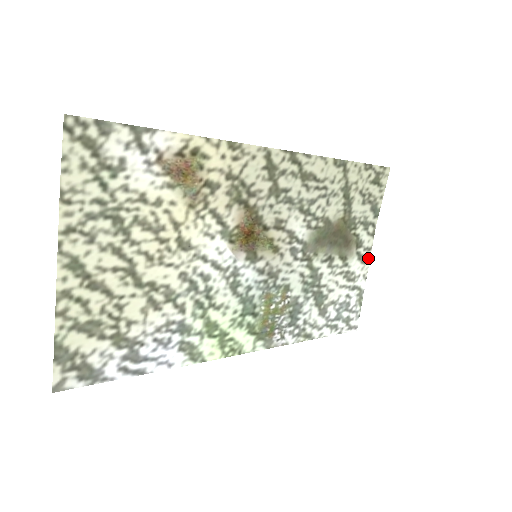
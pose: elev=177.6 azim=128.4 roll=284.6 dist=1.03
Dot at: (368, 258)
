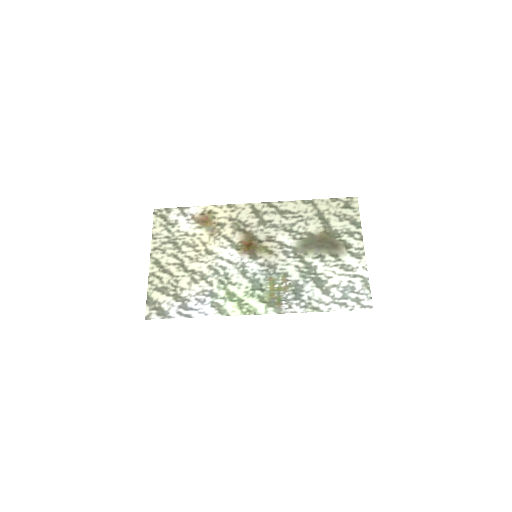
Dot at: (363, 255)
